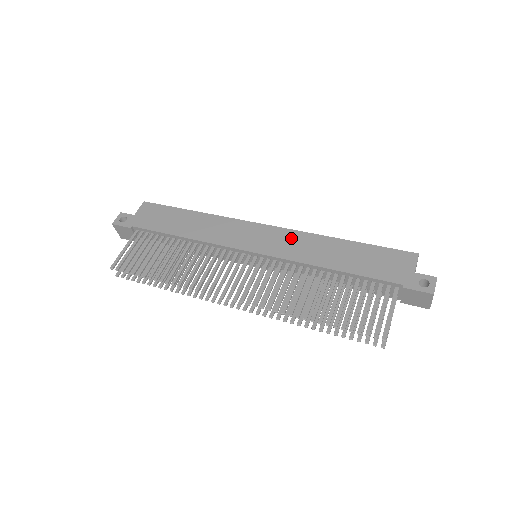
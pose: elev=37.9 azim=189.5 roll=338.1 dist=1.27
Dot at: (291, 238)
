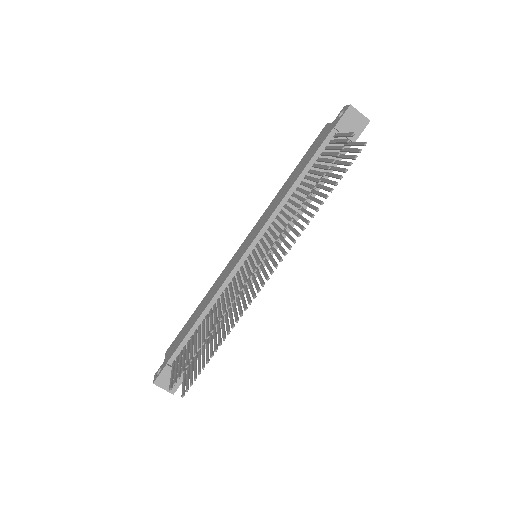
Dot at: (261, 220)
